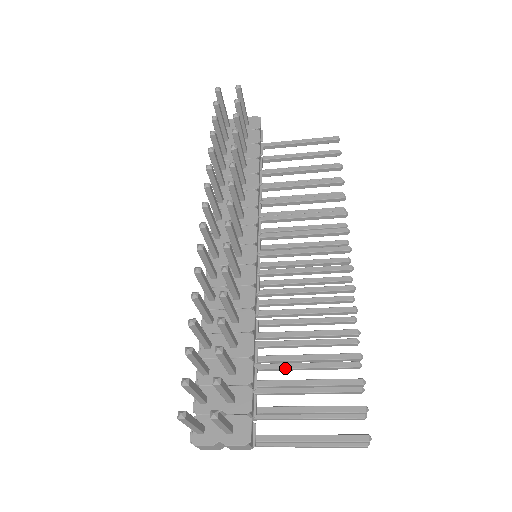
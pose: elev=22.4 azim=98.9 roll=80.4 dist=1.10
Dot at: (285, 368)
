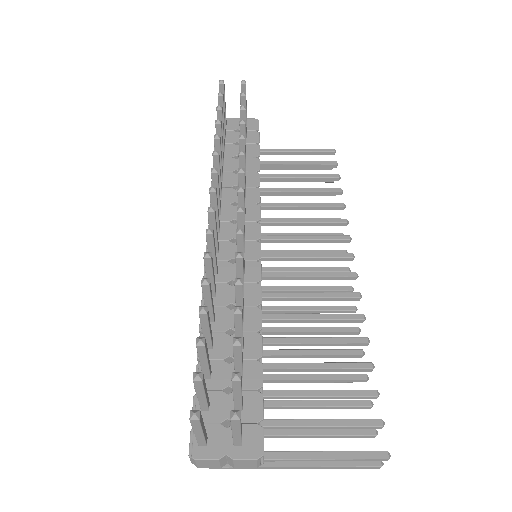
Dot at: (286, 379)
